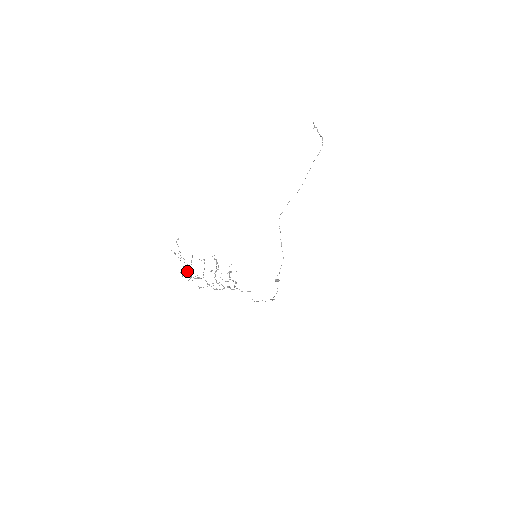
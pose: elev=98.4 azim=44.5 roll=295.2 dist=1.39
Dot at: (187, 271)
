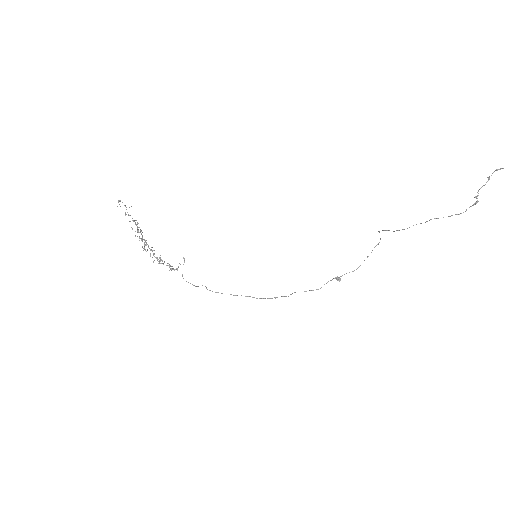
Dot at: (131, 227)
